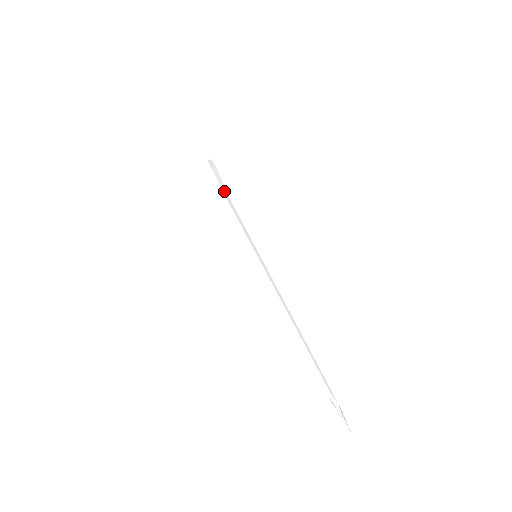
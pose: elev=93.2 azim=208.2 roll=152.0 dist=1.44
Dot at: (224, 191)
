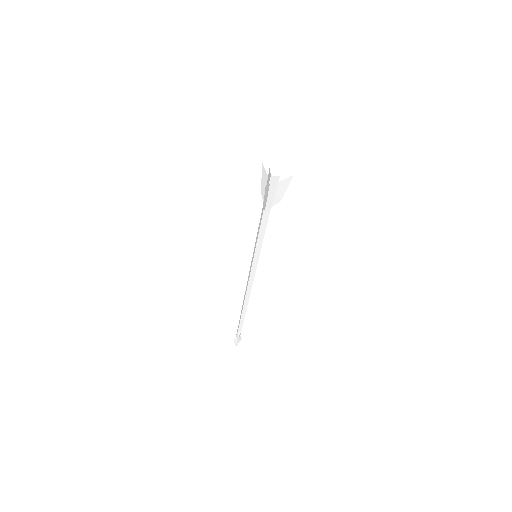
Dot at: (264, 207)
